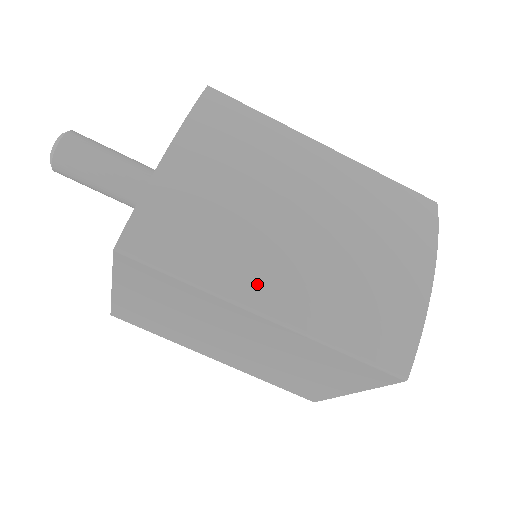
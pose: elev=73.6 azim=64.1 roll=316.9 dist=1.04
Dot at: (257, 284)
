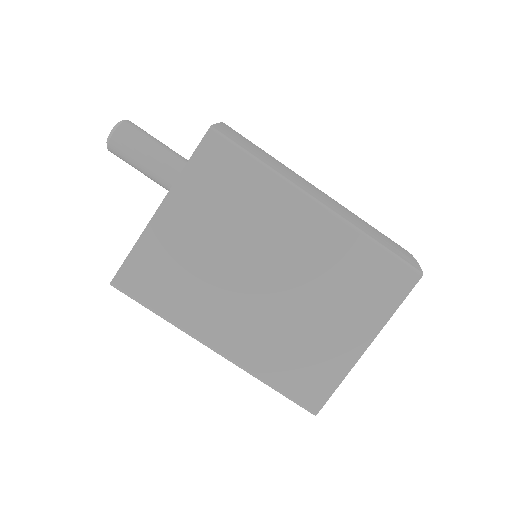
Dot at: (306, 187)
